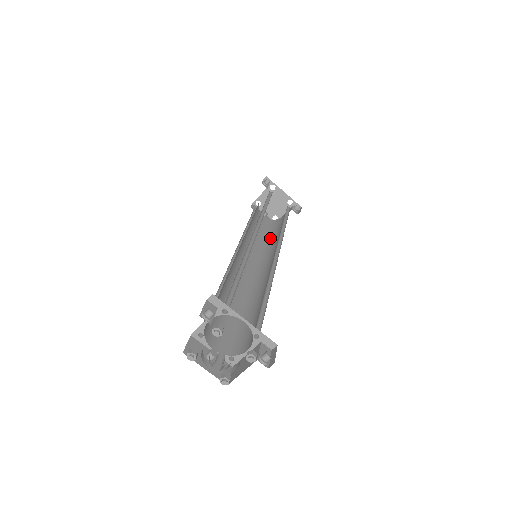
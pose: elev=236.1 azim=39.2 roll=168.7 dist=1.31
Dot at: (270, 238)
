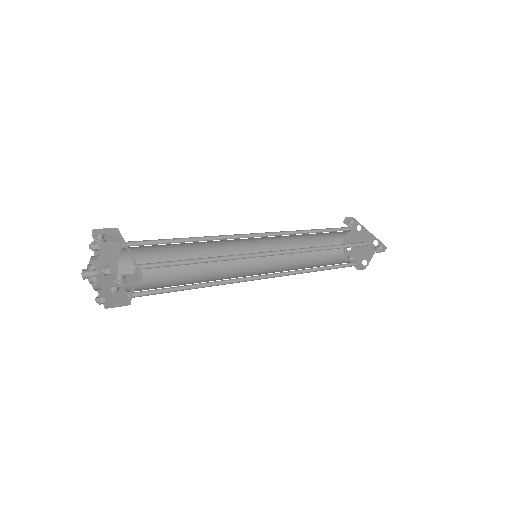
Dot at: occluded
